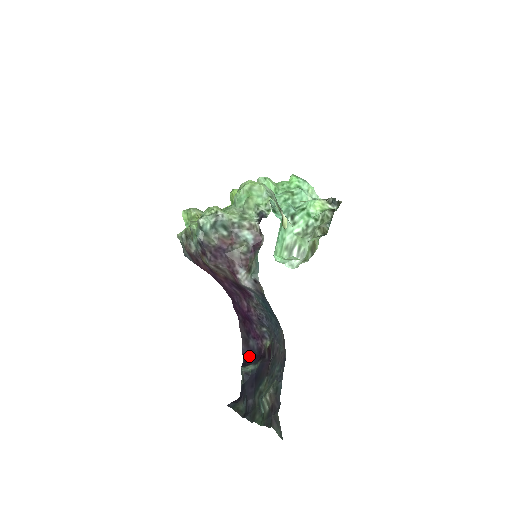
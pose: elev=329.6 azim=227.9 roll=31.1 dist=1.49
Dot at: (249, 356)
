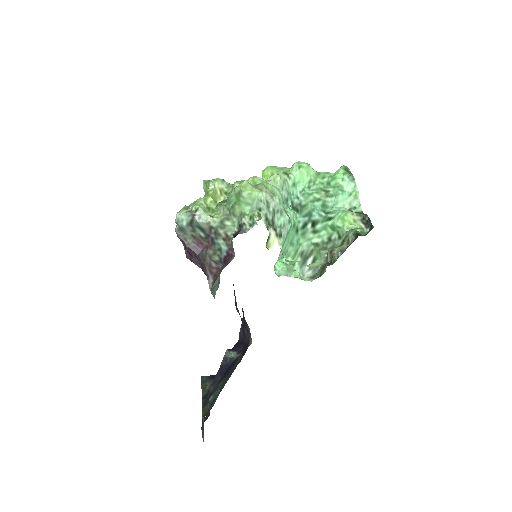
Dot at: (241, 341)
